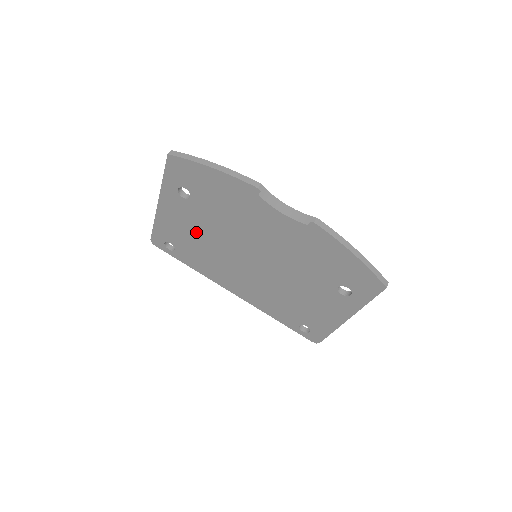
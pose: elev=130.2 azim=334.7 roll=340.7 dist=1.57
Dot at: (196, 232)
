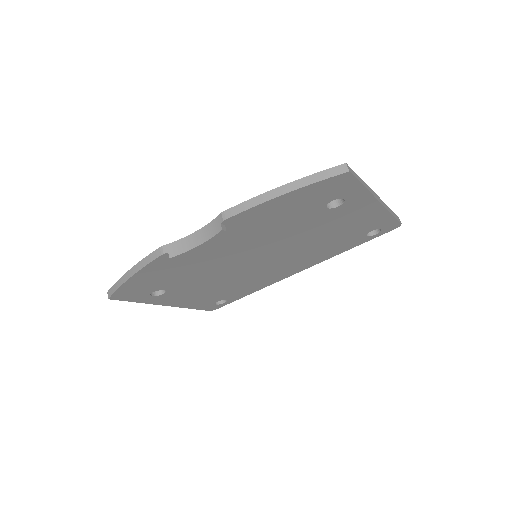
Dot at: (209, 289)
